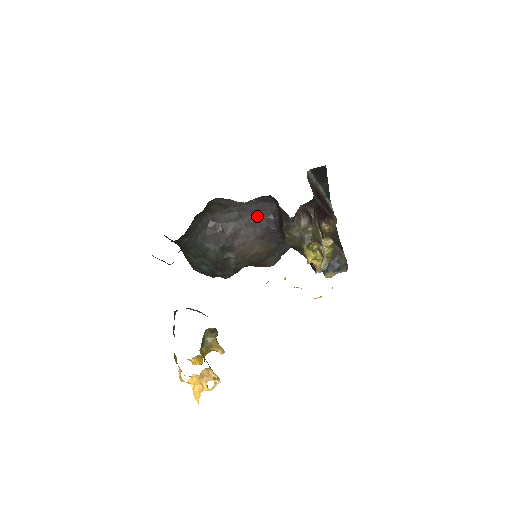
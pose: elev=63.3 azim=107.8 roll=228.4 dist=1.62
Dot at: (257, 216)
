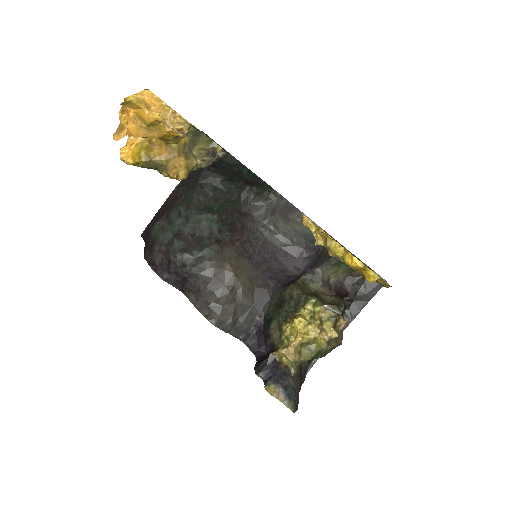
Dot at: (275, 260)
